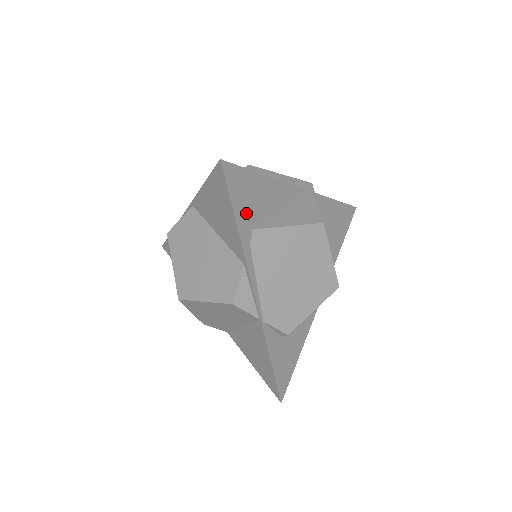
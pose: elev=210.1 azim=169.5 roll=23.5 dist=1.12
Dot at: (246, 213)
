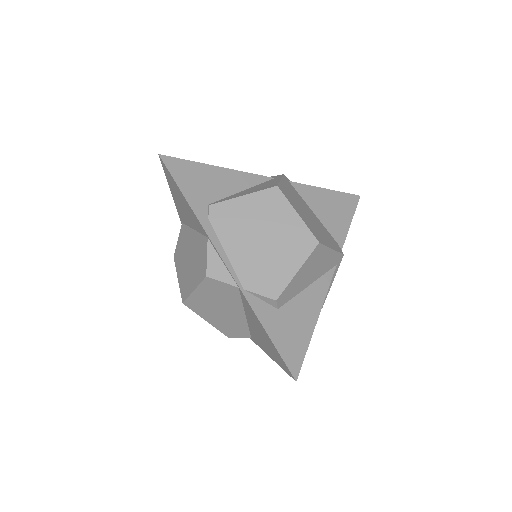
Dot at: (198, 194)
